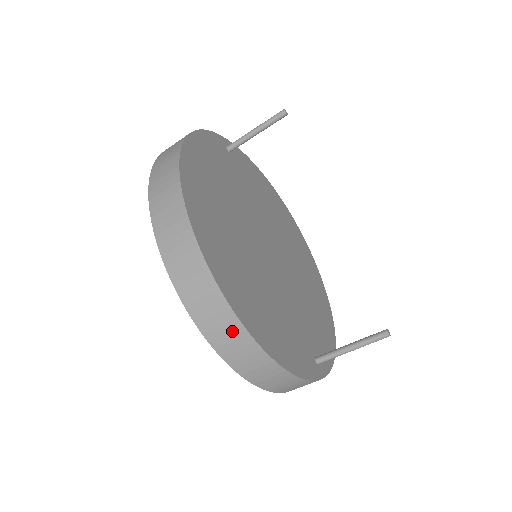
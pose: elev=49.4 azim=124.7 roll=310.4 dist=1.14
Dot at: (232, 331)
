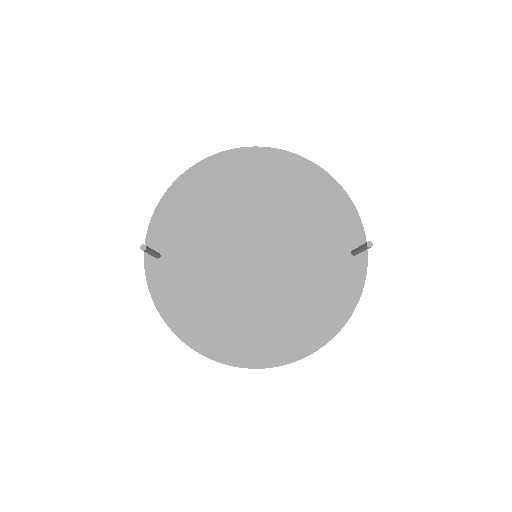
Dot at: occluded
